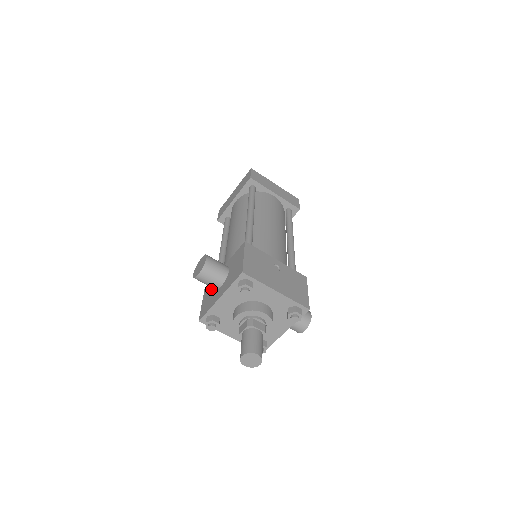
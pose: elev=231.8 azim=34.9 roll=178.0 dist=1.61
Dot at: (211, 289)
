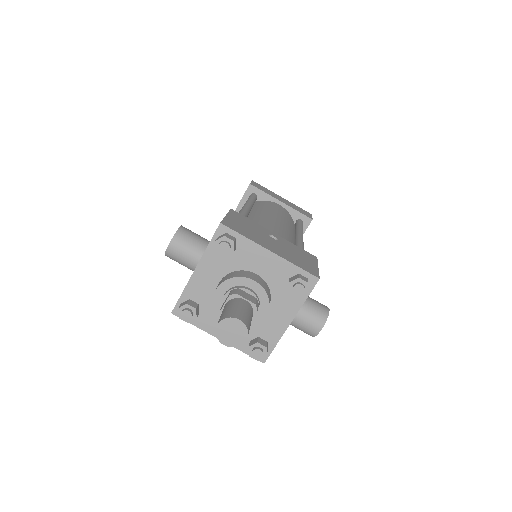
Dot at: occluded
